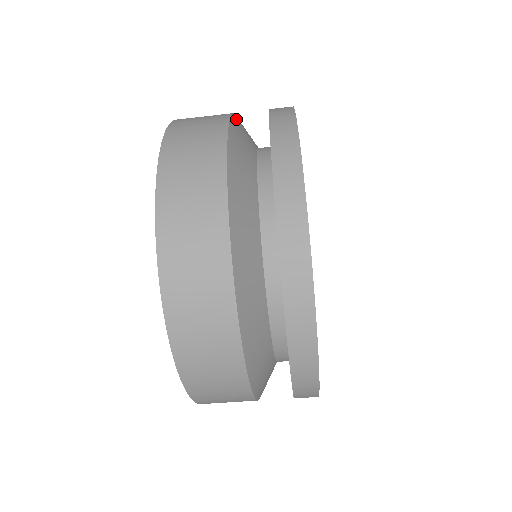
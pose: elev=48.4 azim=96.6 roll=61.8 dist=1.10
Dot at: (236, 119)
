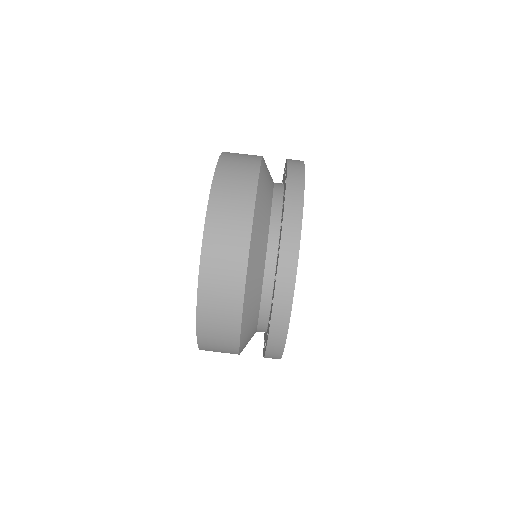
Dot at: occluded
